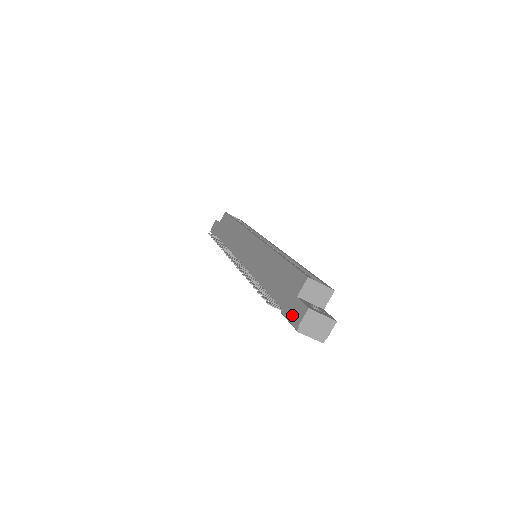
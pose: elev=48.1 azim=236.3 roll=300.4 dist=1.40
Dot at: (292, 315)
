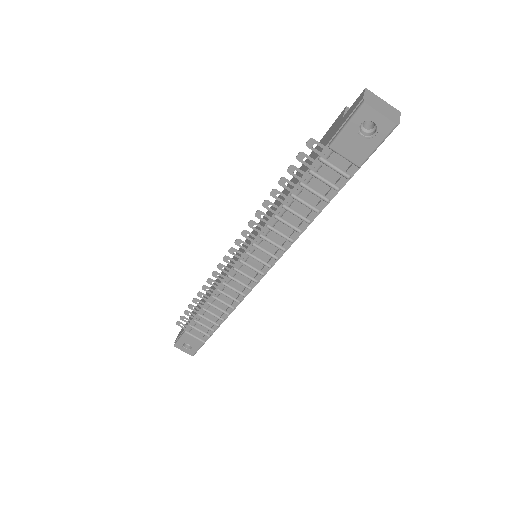
Dot at: (347, 116)
